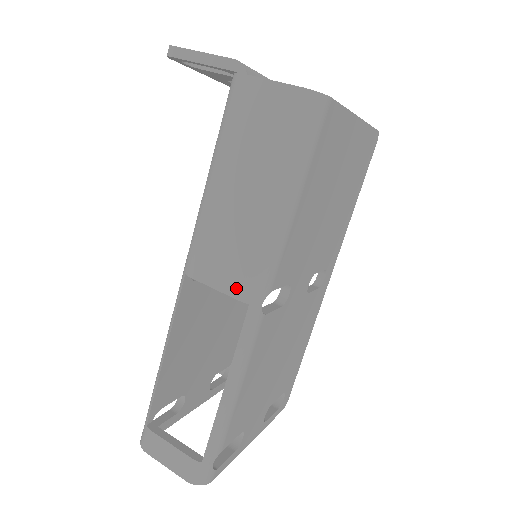
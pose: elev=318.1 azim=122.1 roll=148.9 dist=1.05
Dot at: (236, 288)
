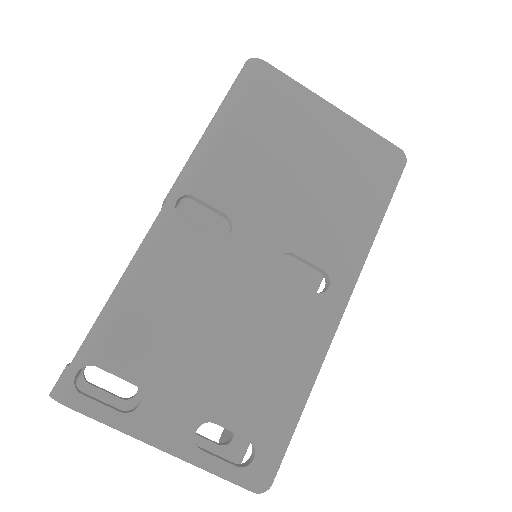
Dot at: occluded
